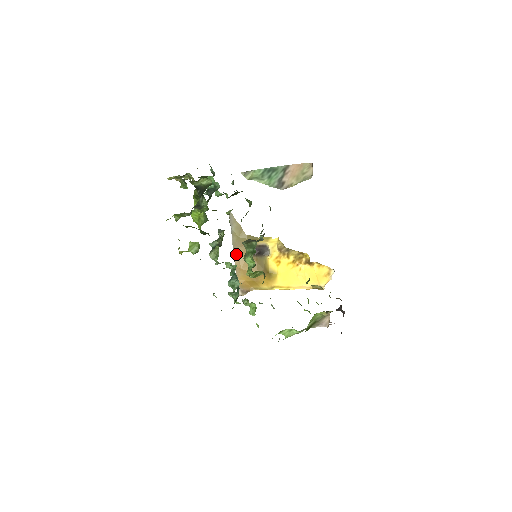
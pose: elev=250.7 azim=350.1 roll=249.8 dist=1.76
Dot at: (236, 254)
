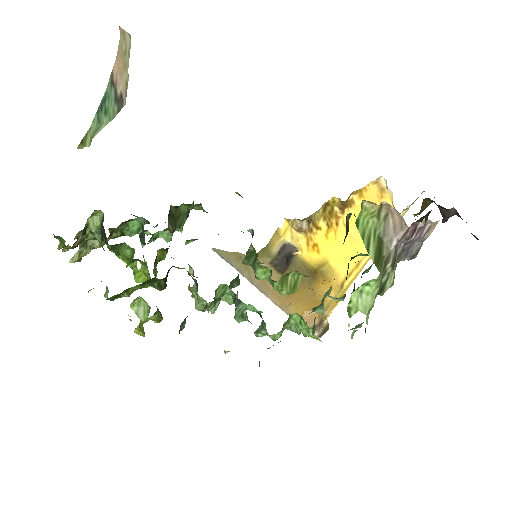
Dot at: (264, 290)
